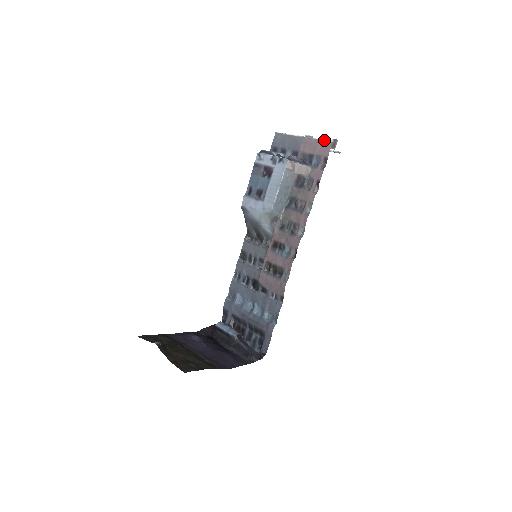
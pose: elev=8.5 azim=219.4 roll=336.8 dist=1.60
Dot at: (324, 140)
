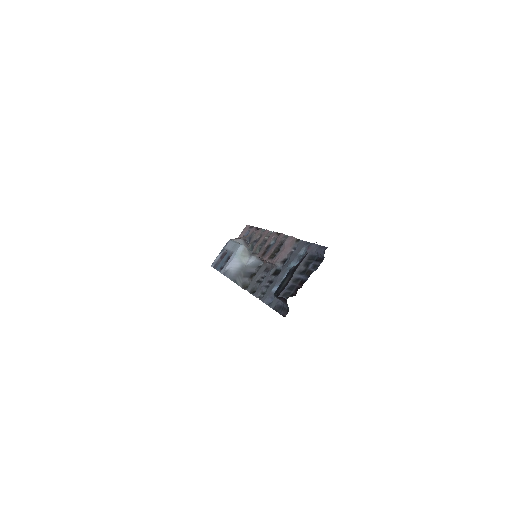
Dot at: (242, 231)
